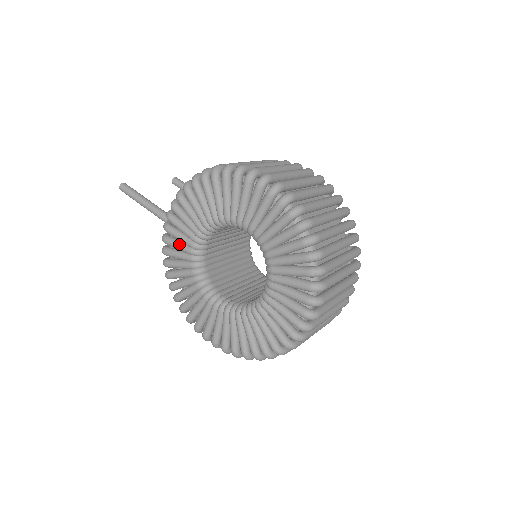
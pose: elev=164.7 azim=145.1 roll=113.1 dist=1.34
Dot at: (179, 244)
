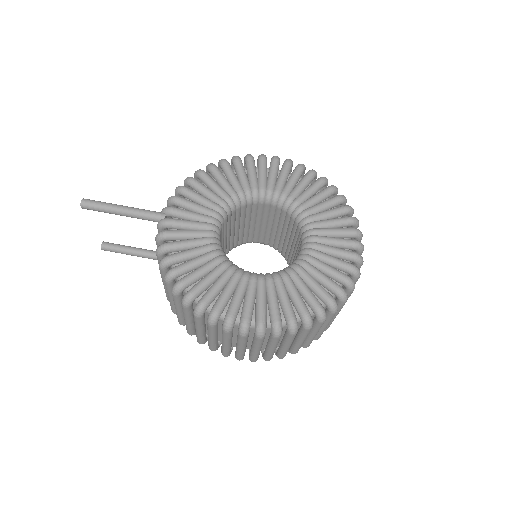
Dot at: (189, 230)
